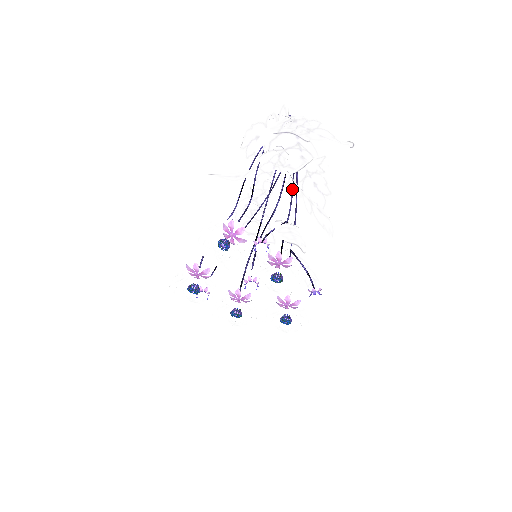
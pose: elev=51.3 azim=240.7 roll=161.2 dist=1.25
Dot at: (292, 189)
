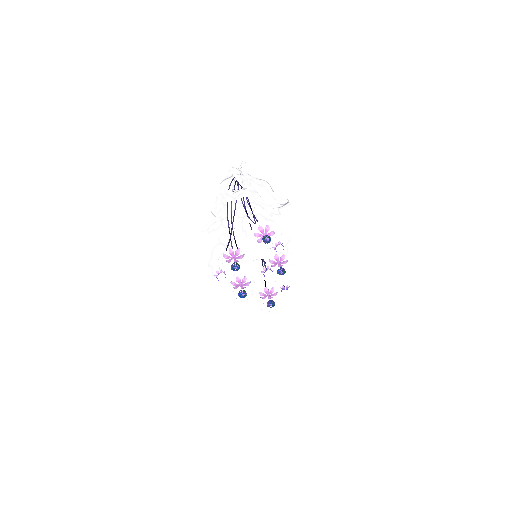
Dot at: occluded
